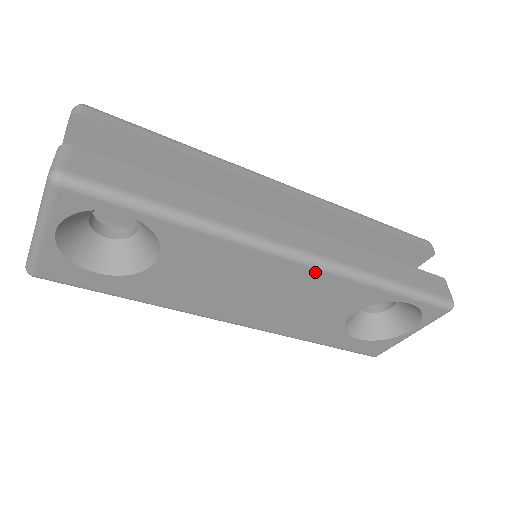
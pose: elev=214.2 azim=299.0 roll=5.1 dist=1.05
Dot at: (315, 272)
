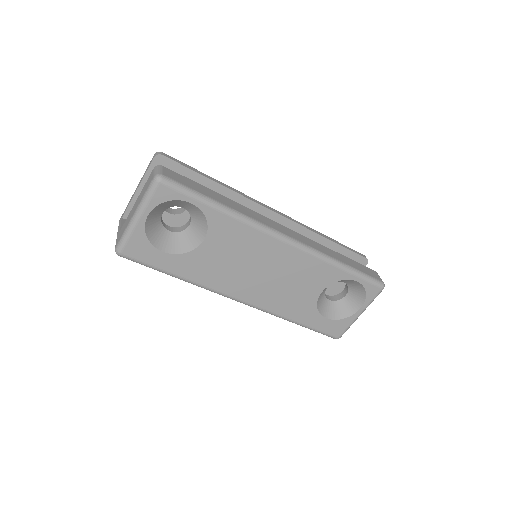
Dot at: (298, 252)
